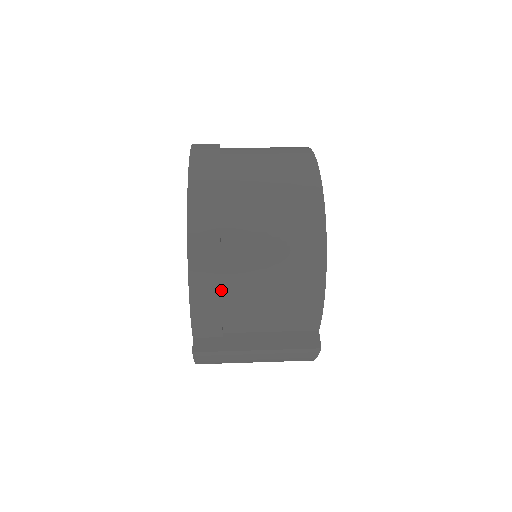
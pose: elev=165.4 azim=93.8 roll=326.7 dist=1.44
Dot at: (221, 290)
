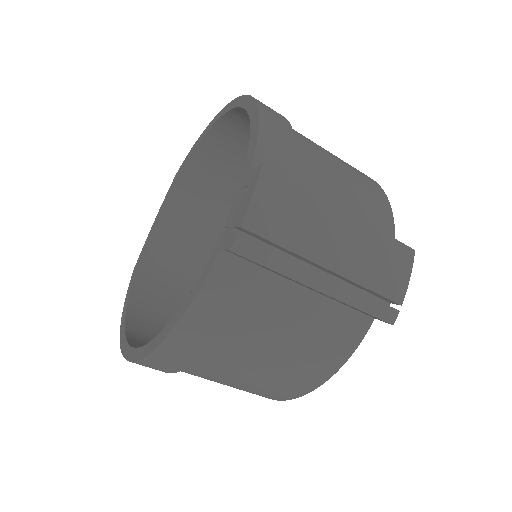
Dot at: occluded
